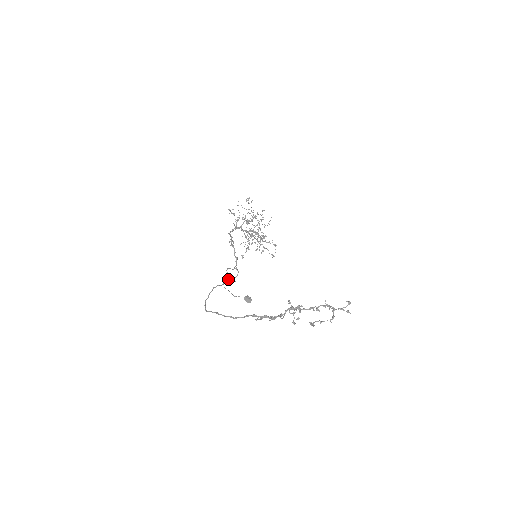
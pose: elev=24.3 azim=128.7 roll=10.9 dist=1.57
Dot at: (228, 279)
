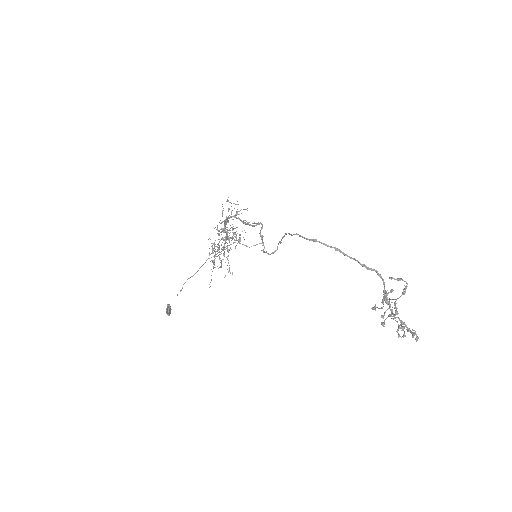
Dot at: (279, 242)
